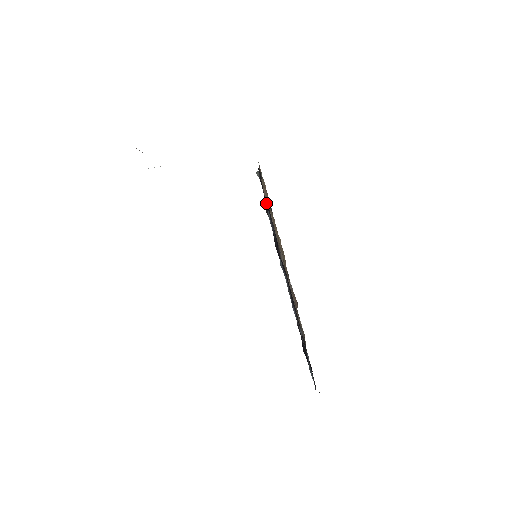
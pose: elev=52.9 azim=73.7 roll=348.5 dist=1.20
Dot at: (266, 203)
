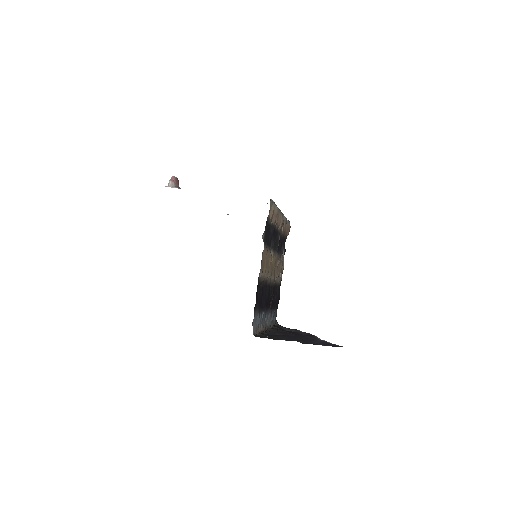
Dot at: (255, 304)
